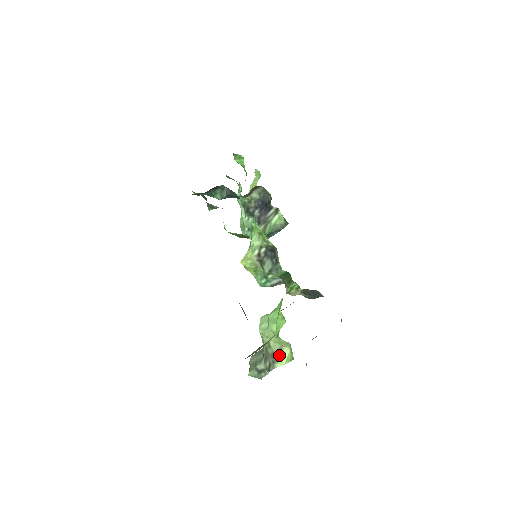
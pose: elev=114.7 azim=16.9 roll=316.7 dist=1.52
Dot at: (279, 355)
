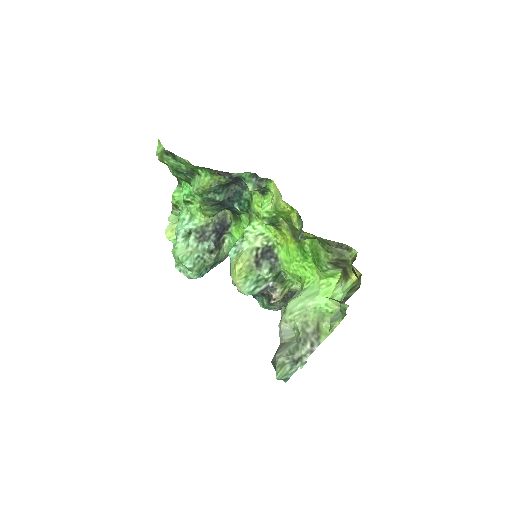
Dot at: (320, 331)
